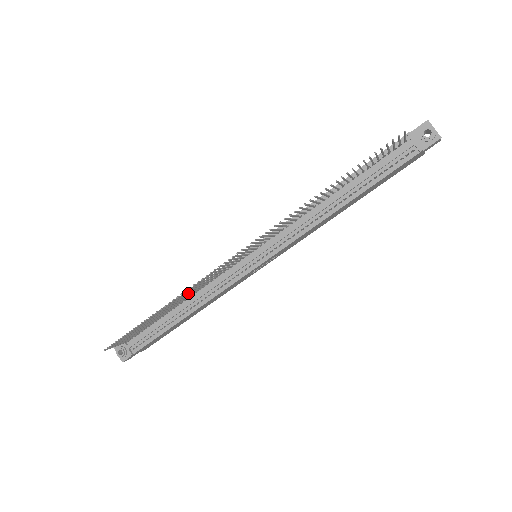
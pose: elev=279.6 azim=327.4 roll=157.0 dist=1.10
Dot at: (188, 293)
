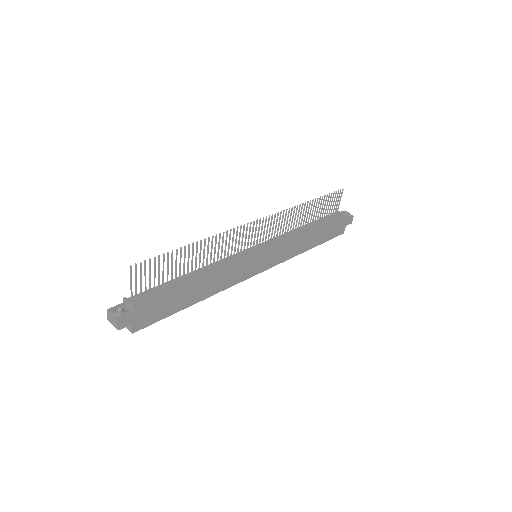
Dot at: (211, 253)
